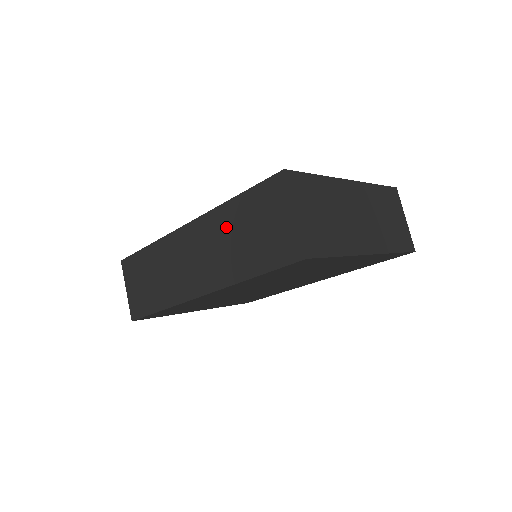
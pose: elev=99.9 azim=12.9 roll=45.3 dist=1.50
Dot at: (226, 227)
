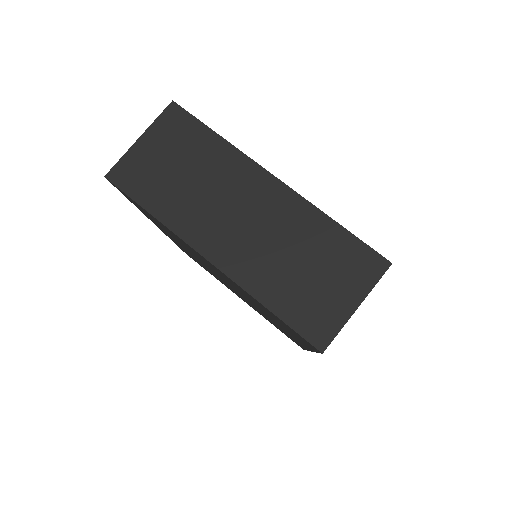
Dot at: occluded
